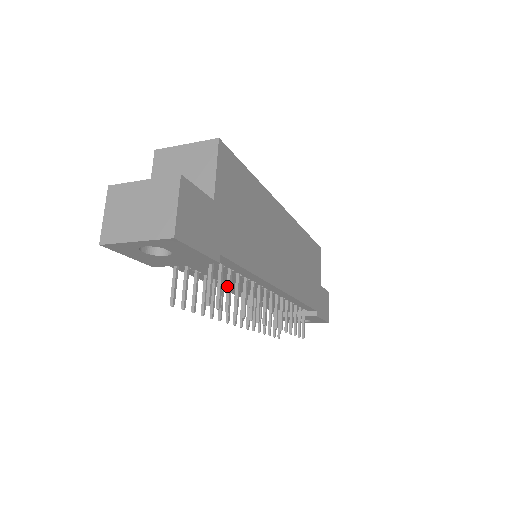
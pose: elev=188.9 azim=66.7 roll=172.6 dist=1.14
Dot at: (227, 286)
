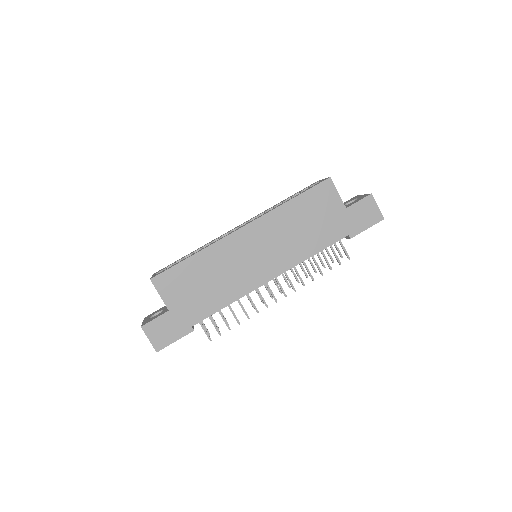
Dot at: (222, 318)
